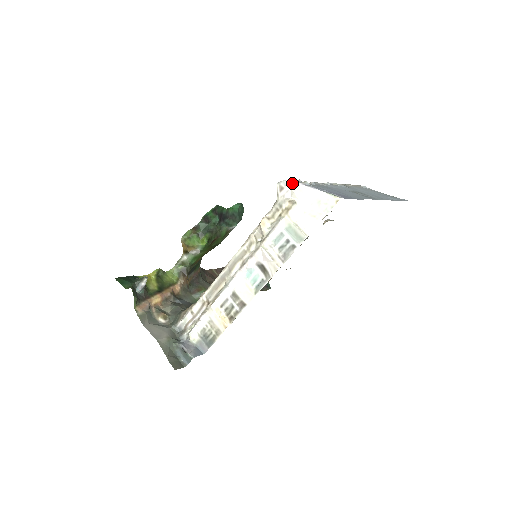
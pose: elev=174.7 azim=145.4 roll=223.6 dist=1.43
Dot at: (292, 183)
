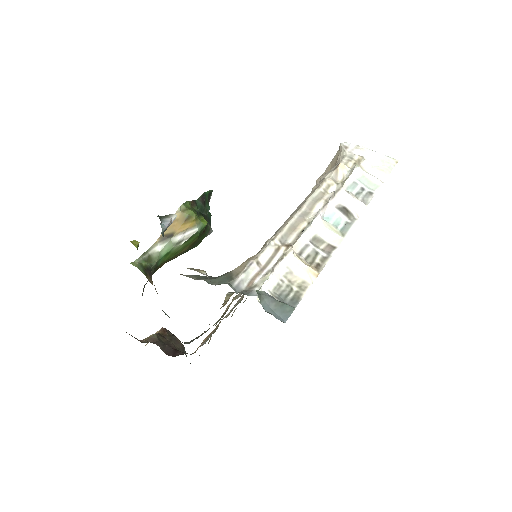
Dot at: (355, 145)
